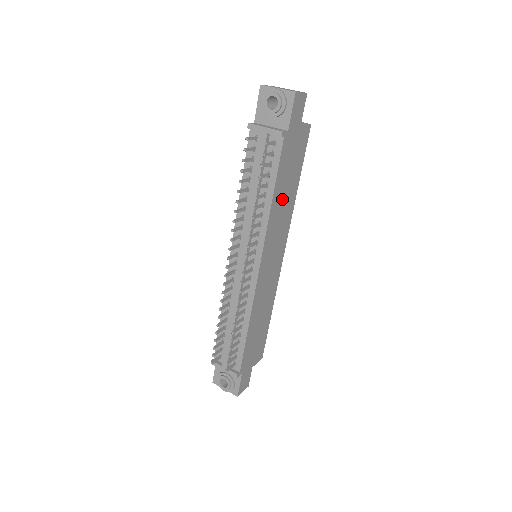
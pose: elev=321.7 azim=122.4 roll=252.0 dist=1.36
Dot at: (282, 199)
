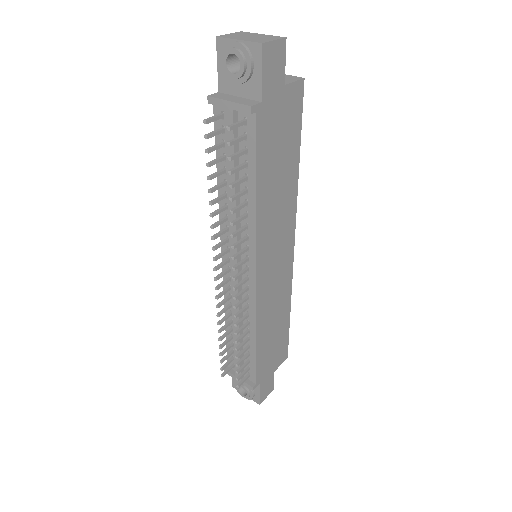
Dot at: (274, 189)
